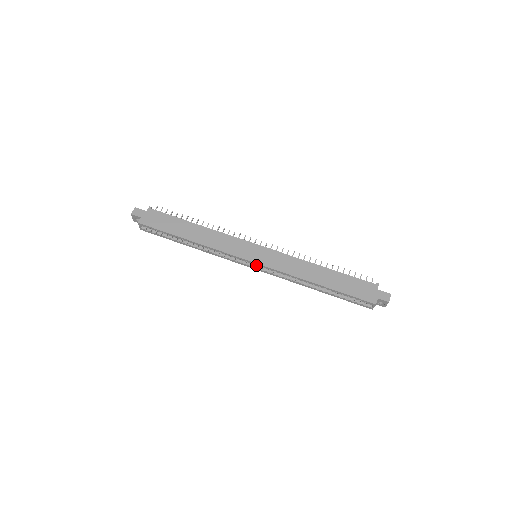
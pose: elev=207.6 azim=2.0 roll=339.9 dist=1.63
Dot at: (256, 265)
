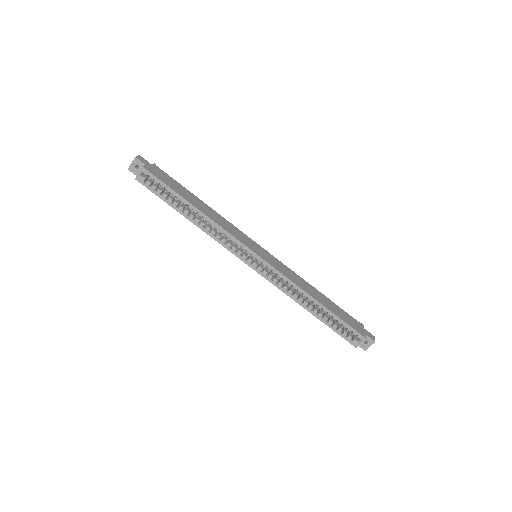
Dot at: (256, 263)
